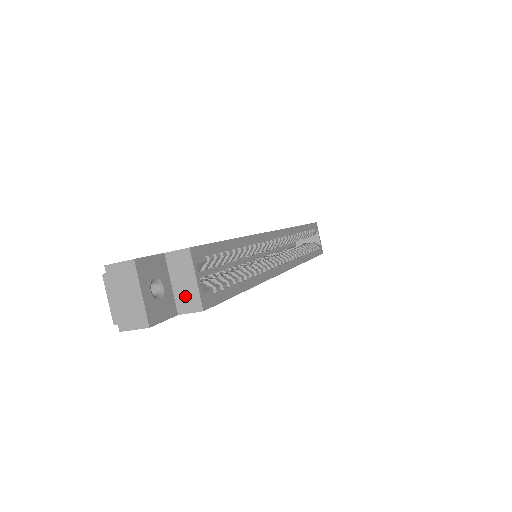
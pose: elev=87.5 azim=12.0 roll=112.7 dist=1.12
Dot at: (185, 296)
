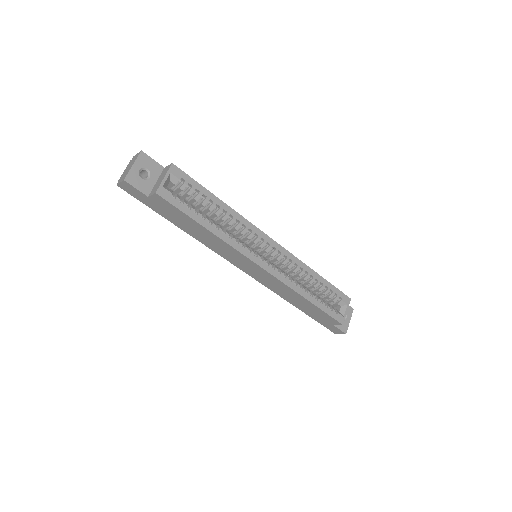
Dot at: (156, 187)
